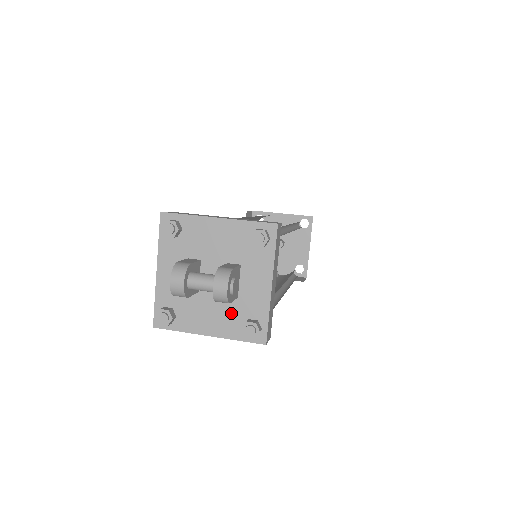
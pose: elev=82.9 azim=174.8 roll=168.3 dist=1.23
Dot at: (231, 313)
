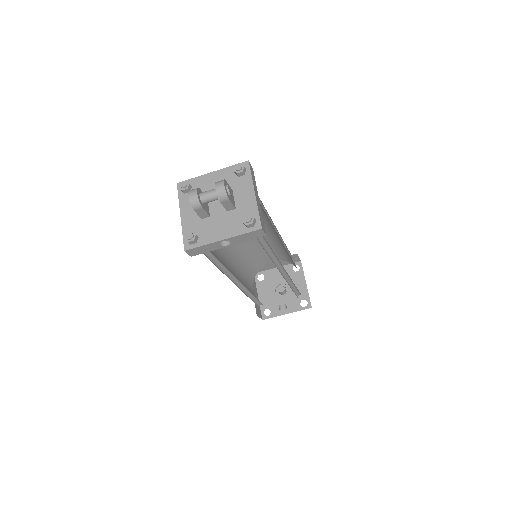
Dot at: (234, 220)
